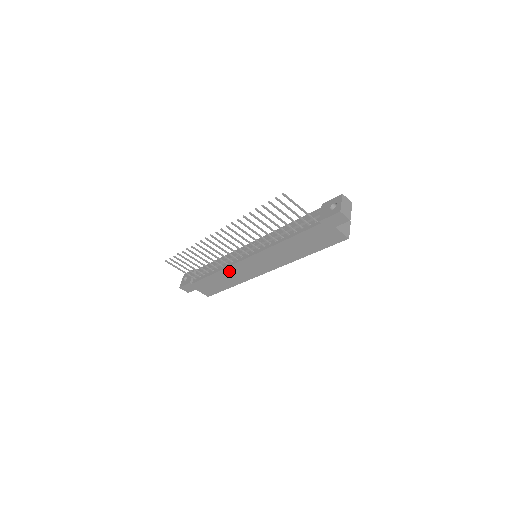
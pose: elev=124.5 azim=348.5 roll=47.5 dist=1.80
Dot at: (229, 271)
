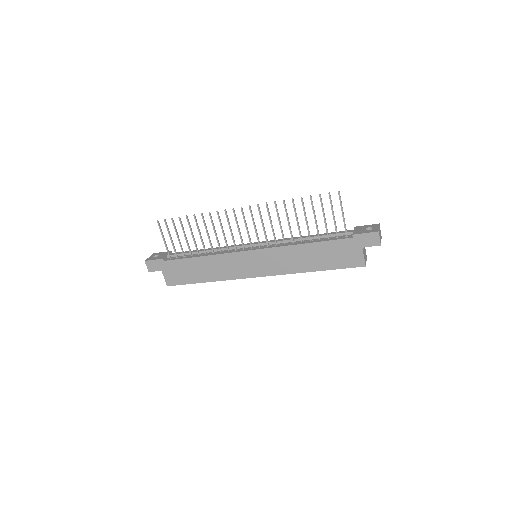
Dot at: (219, 260)
